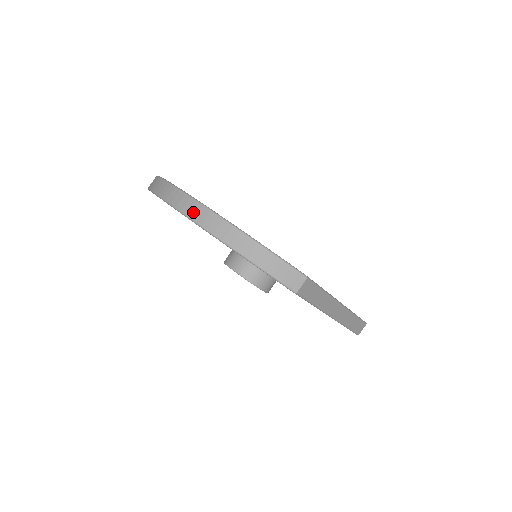
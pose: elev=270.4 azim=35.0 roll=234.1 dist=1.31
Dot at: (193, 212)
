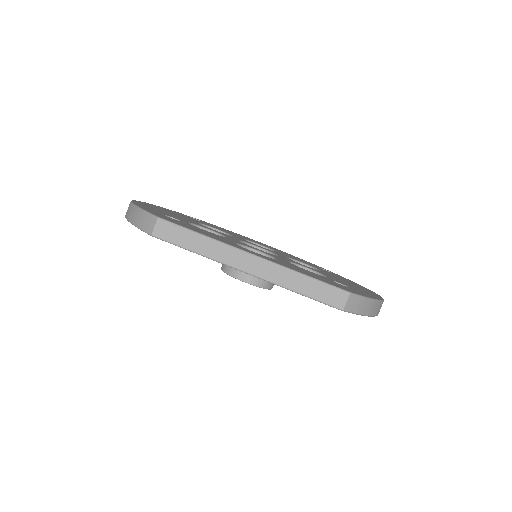
Dot at: occluded
